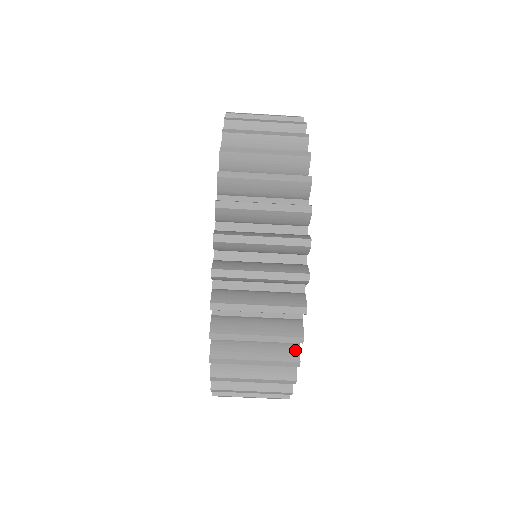
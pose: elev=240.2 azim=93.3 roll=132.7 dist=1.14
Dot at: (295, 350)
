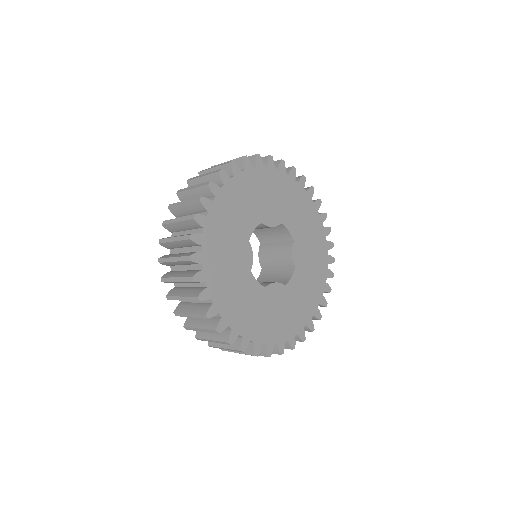
Dot at: occluded
